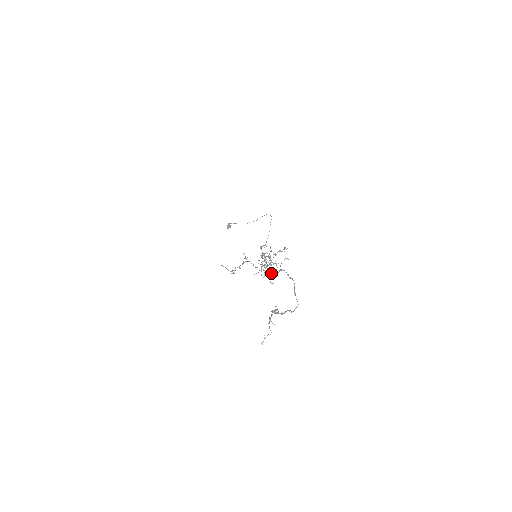
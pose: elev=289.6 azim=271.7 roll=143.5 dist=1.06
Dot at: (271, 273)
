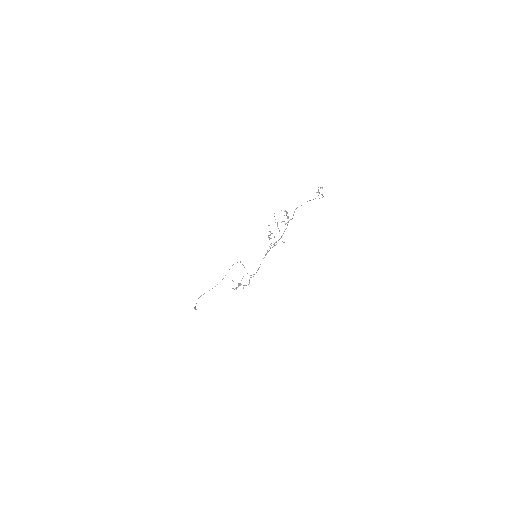
Dot at: occluded
